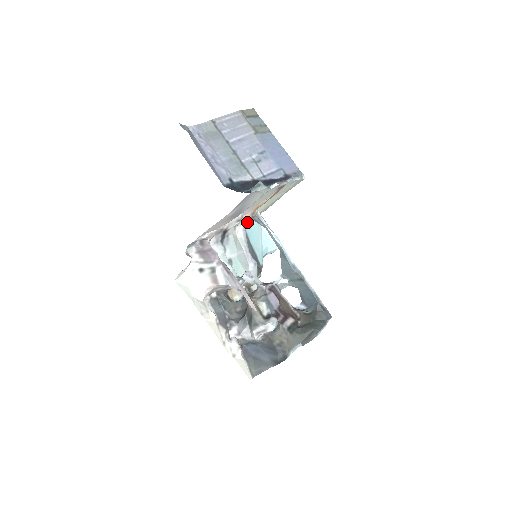
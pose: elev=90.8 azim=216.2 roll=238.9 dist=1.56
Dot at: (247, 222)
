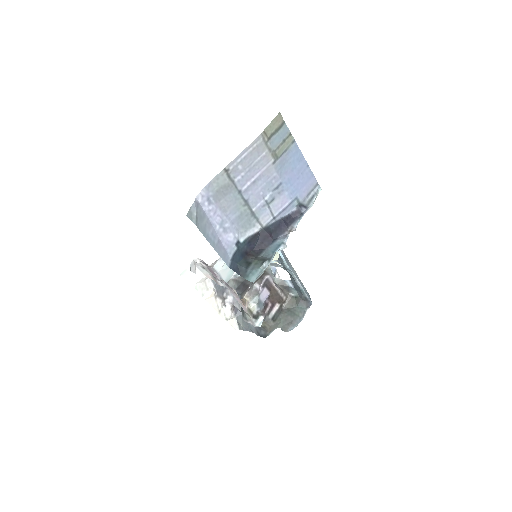
Dot at: occluded
